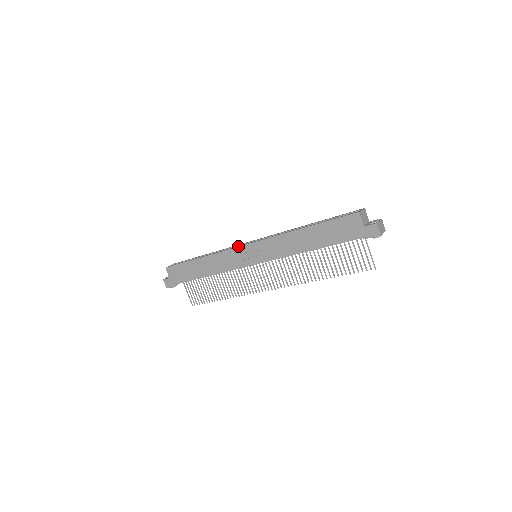
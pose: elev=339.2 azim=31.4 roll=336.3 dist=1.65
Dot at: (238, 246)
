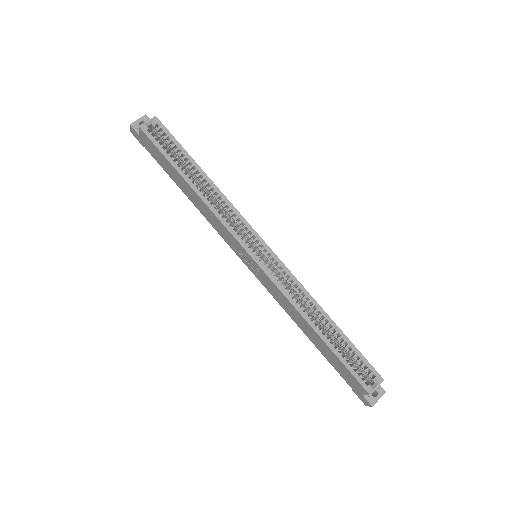
Dot at: (242, 245)
